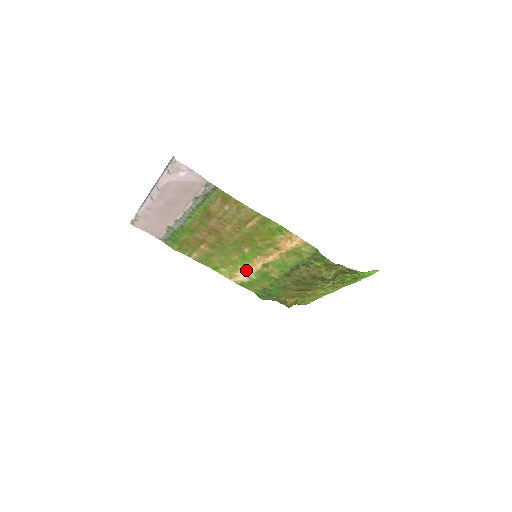
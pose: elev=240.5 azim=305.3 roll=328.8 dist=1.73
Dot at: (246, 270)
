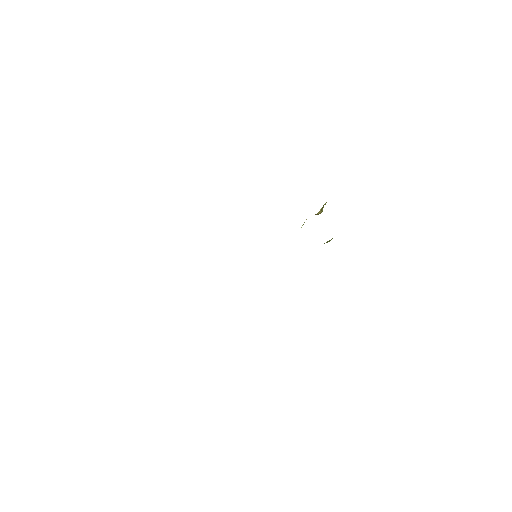
Dot at: occluded
